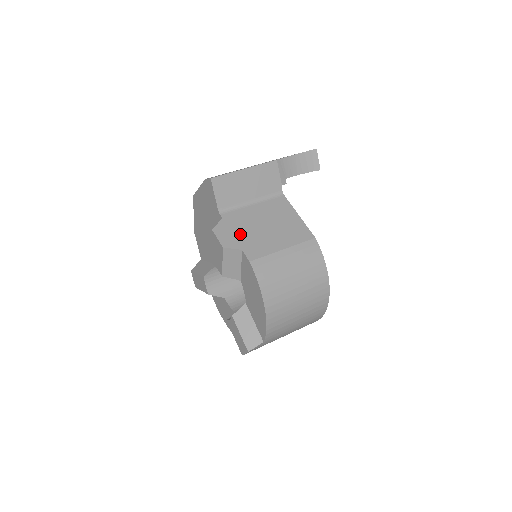
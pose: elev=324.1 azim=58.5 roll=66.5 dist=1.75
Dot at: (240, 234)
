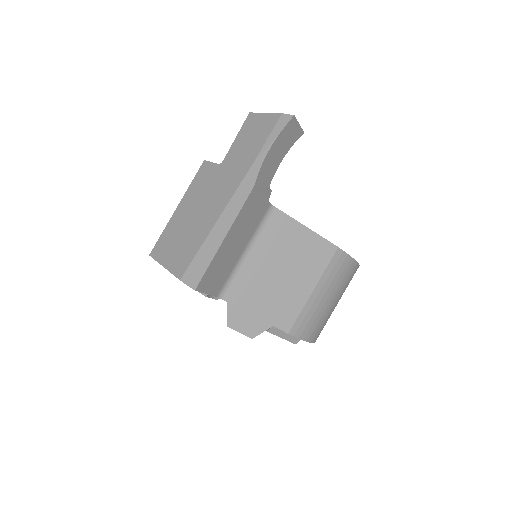
Dot at: (259, 308)
